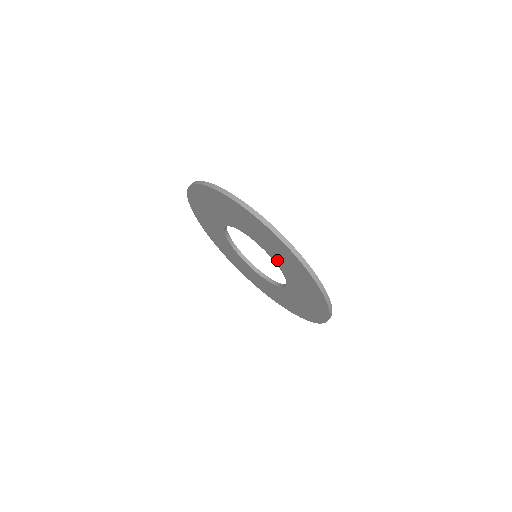
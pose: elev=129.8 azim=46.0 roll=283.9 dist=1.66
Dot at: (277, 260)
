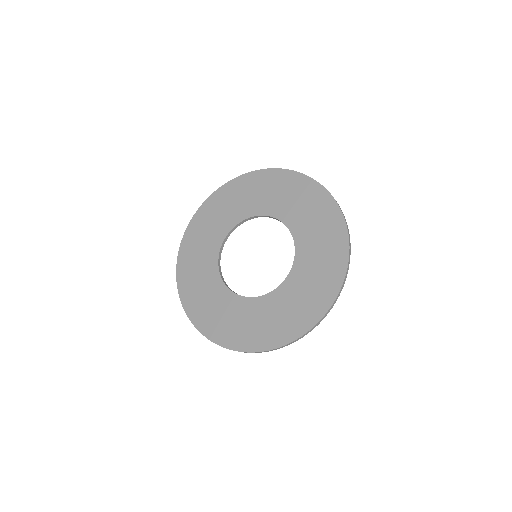
Dot at: (295, 224)
